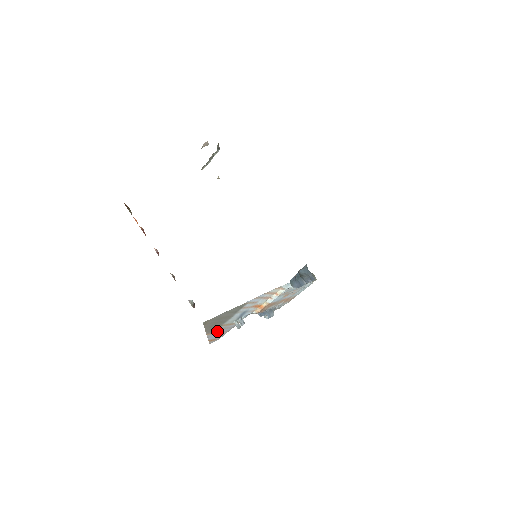
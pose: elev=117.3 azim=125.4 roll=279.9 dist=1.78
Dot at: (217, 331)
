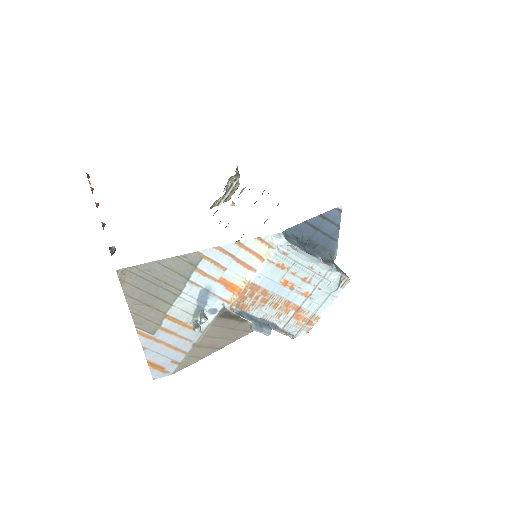
Dot at: (160, 336)
